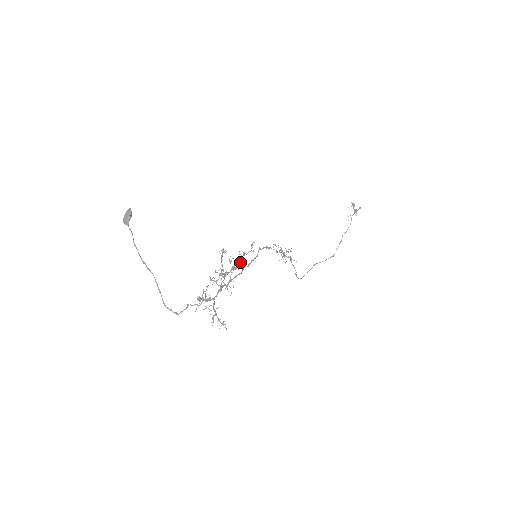
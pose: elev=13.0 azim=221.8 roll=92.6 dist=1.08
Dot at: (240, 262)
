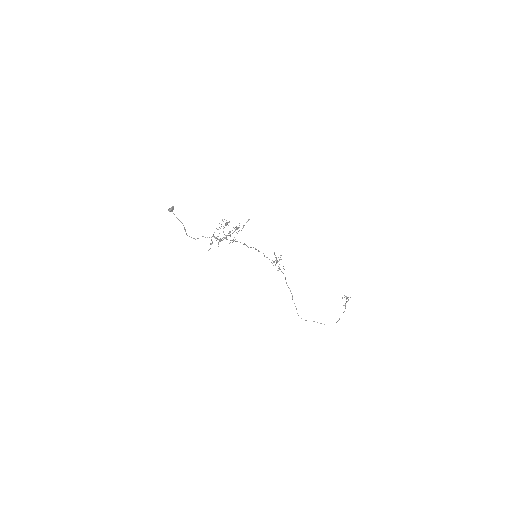
Dot at: (241, 230)
